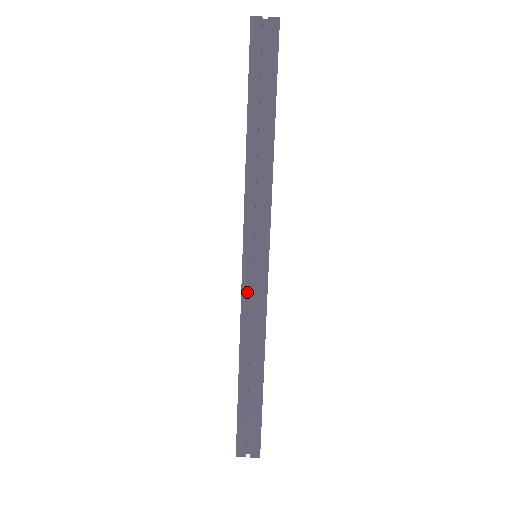
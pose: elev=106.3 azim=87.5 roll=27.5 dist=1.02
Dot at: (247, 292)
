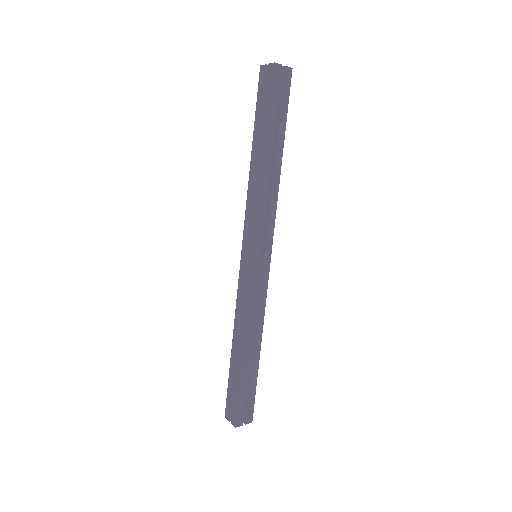
Dot at: (241, 282)
